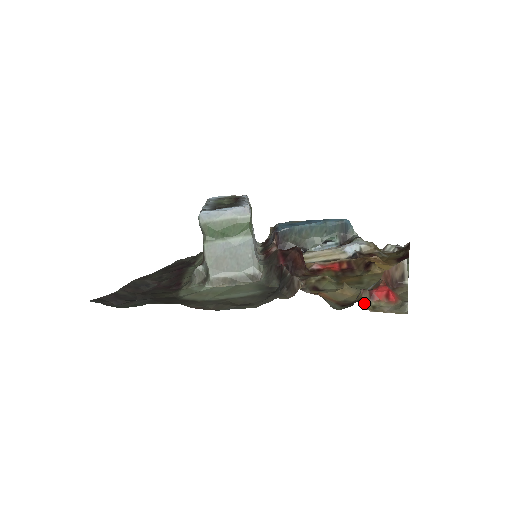
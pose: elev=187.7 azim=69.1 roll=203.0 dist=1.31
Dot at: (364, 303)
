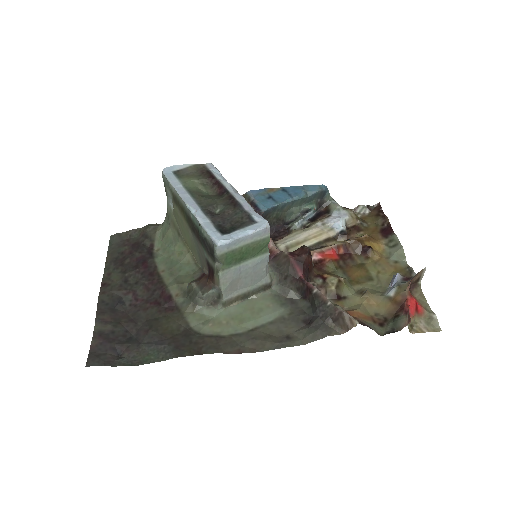
Dot at: (408, 328)
